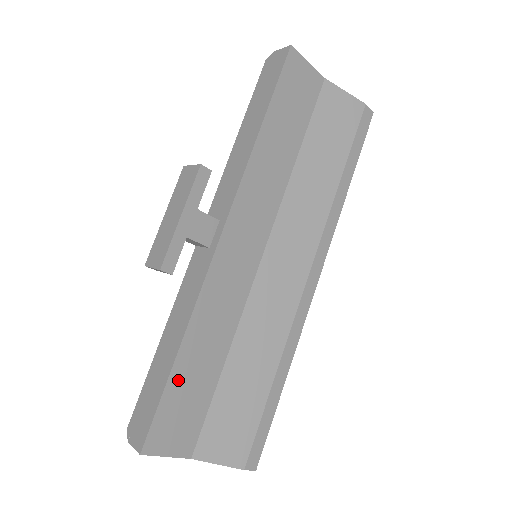
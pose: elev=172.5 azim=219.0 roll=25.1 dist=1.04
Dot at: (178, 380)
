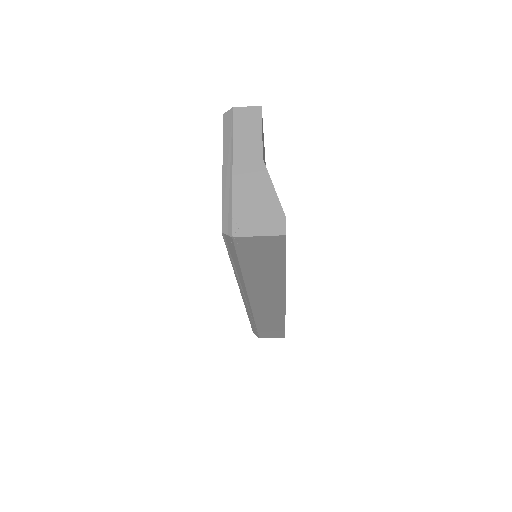
Dot at: occluded
